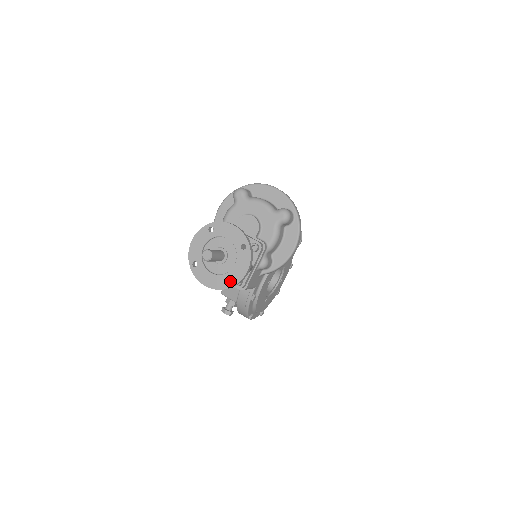
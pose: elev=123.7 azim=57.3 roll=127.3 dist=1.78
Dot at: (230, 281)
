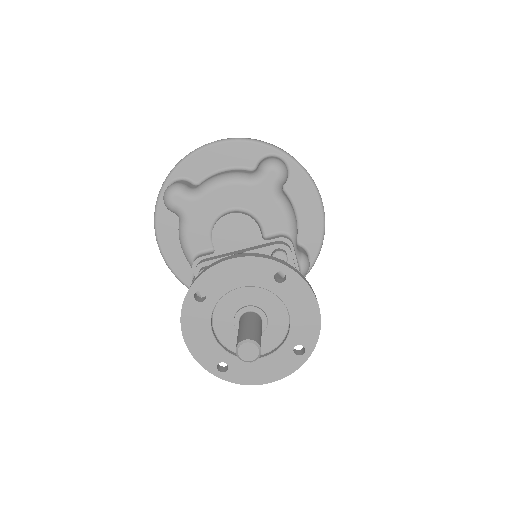
Dot at: (303, 344)
